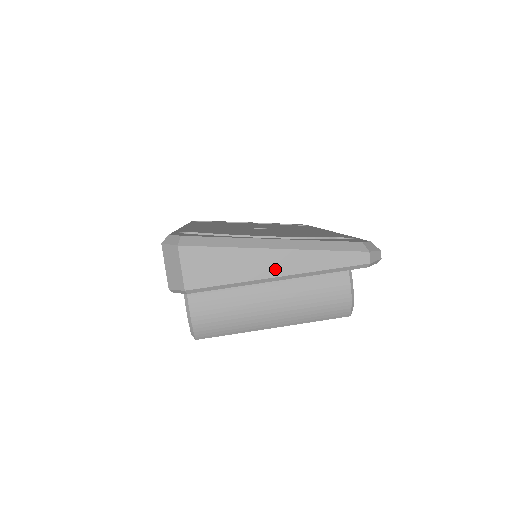
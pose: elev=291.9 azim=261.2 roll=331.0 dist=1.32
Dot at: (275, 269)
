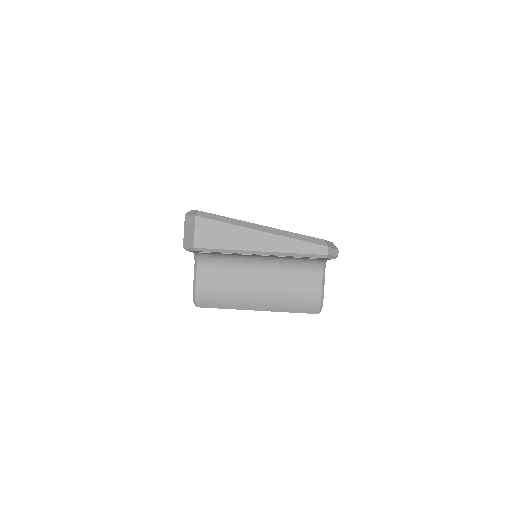
Dot at: (259, 245)
